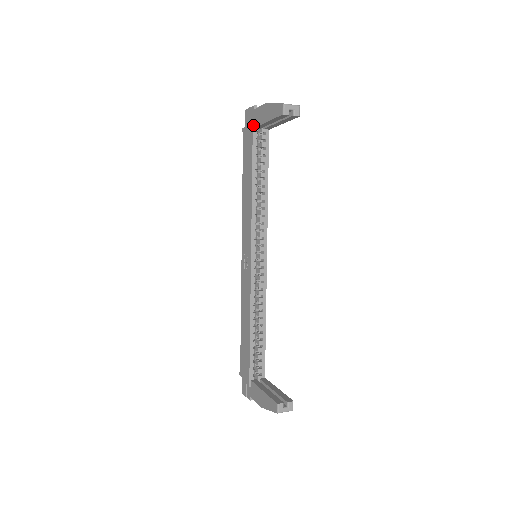
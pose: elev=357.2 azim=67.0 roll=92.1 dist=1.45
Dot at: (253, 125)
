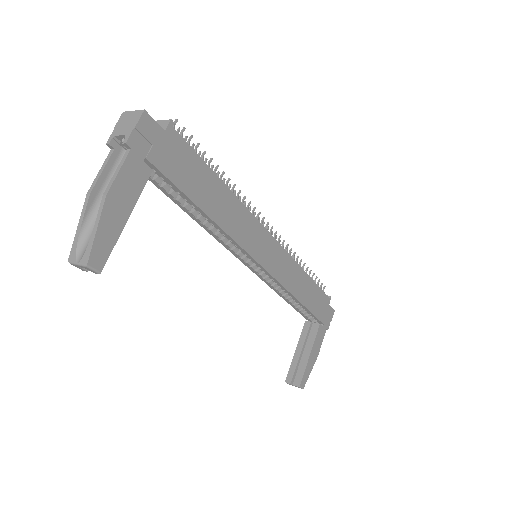
Dot at: occluded
